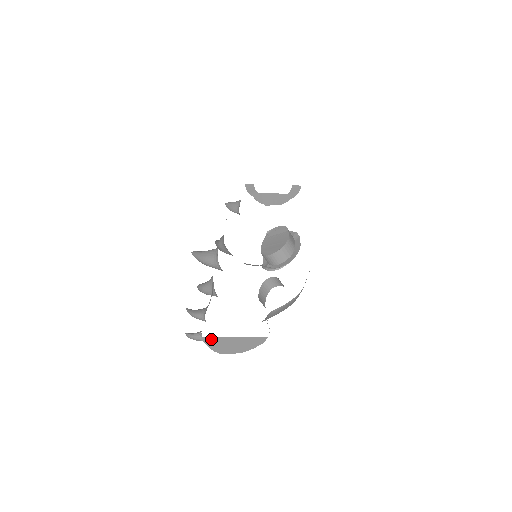
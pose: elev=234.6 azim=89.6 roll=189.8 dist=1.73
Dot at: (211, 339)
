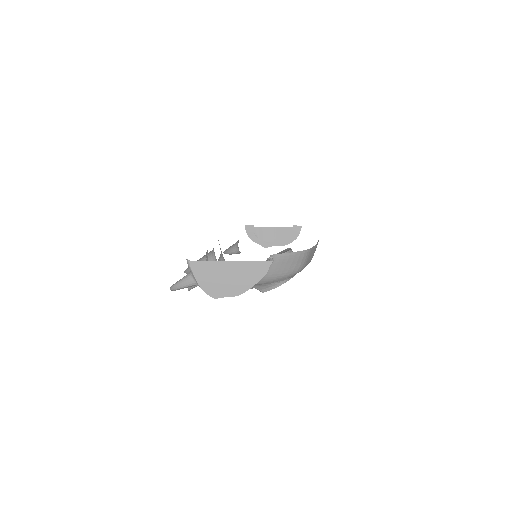
Dot at: (202, 266)
